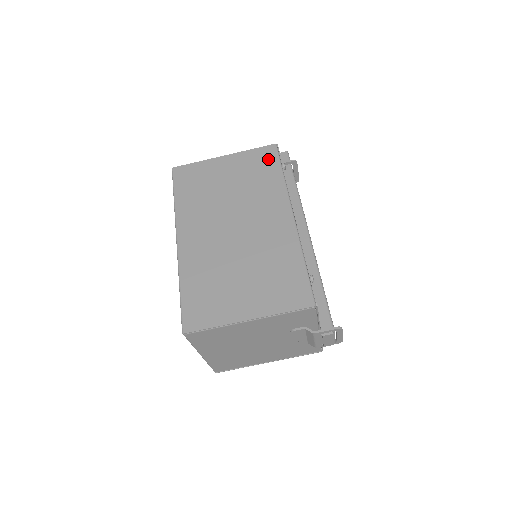
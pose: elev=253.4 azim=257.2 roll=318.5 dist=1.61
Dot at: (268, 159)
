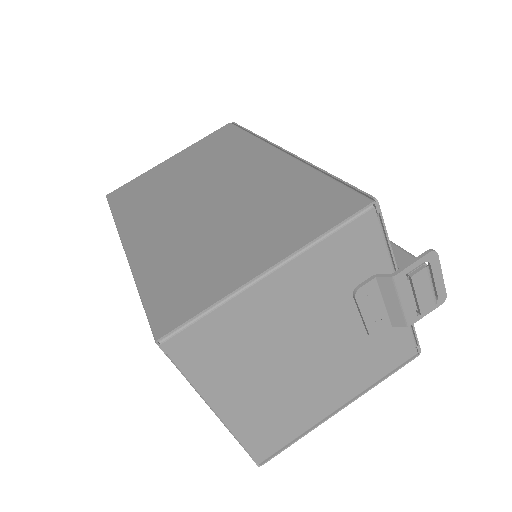
Dot at: (226, 134)
